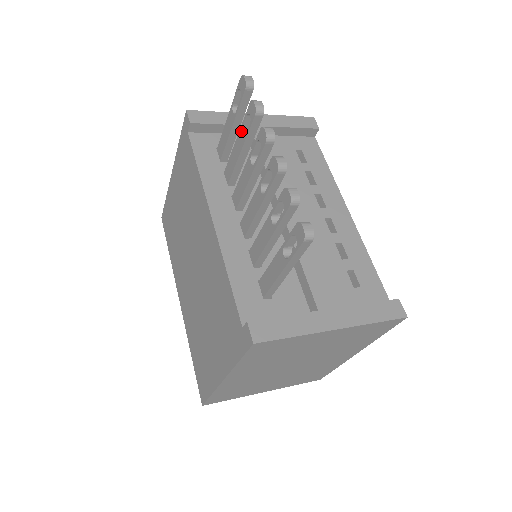
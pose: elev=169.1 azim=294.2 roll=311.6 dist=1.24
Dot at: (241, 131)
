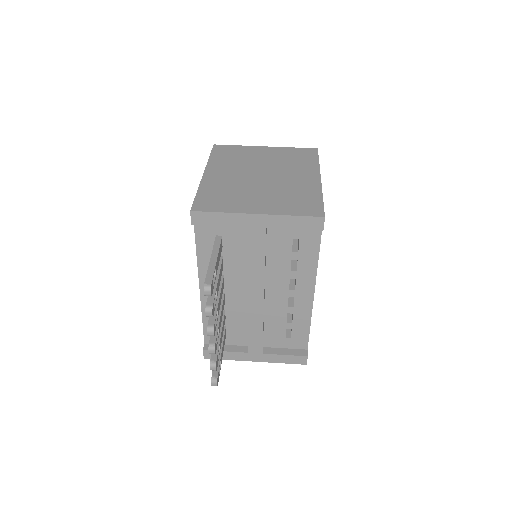
Dot at: occluded
